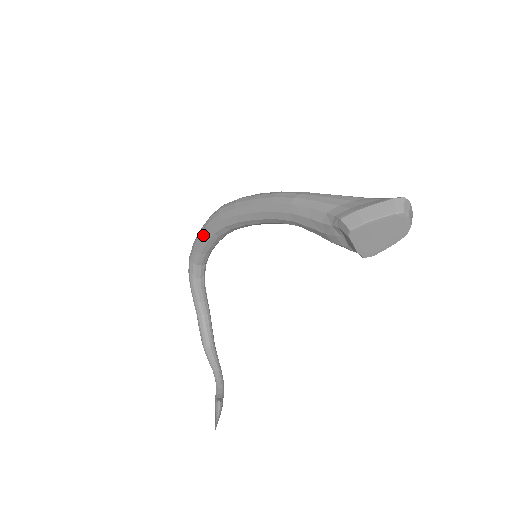
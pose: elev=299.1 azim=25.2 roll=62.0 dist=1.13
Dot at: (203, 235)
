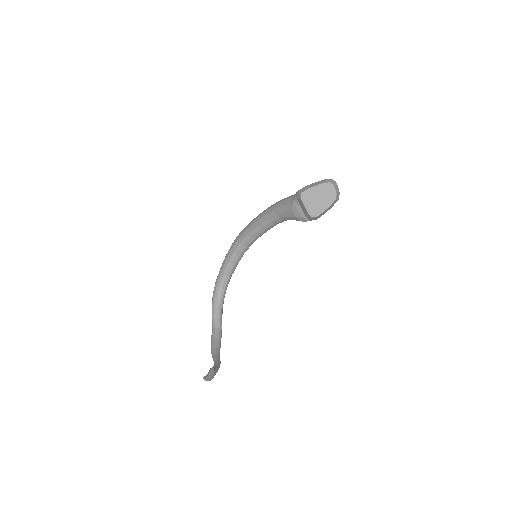
Dot at: (226, 257)
